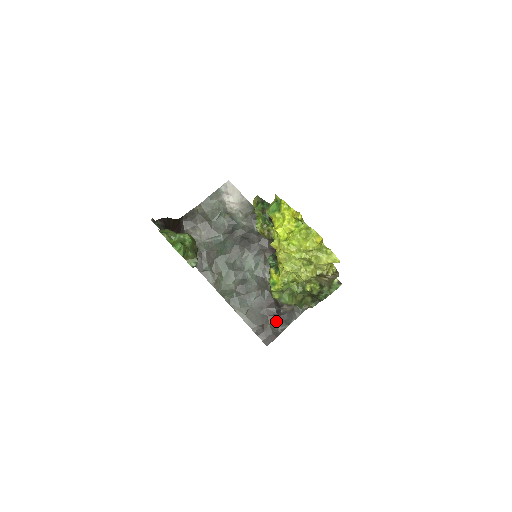
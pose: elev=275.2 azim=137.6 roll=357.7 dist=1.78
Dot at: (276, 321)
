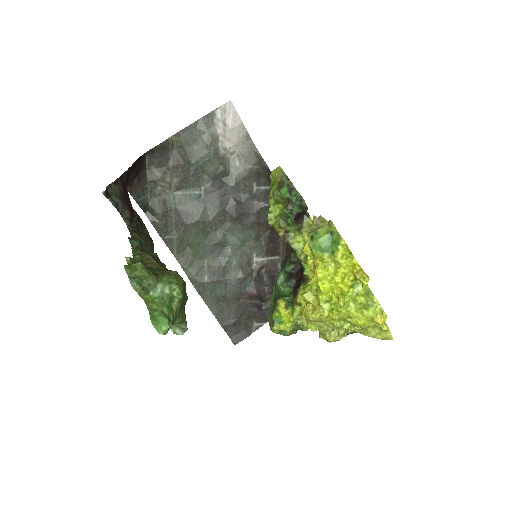
Dot at: (253, 316)
